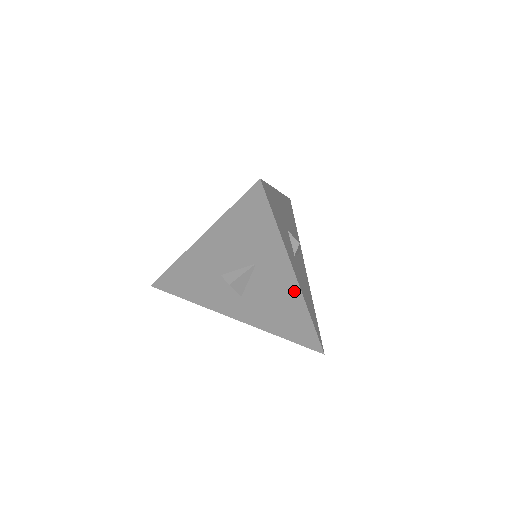
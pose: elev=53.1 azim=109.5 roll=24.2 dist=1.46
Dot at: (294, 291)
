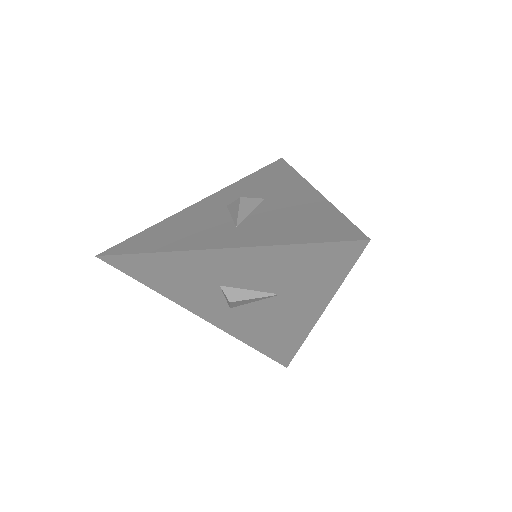
Dot at: (304, 326)
